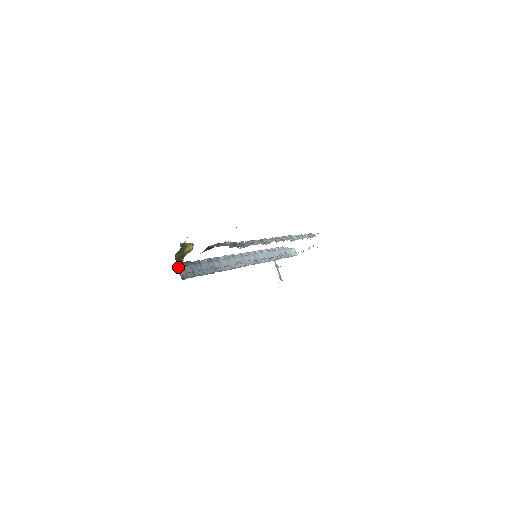
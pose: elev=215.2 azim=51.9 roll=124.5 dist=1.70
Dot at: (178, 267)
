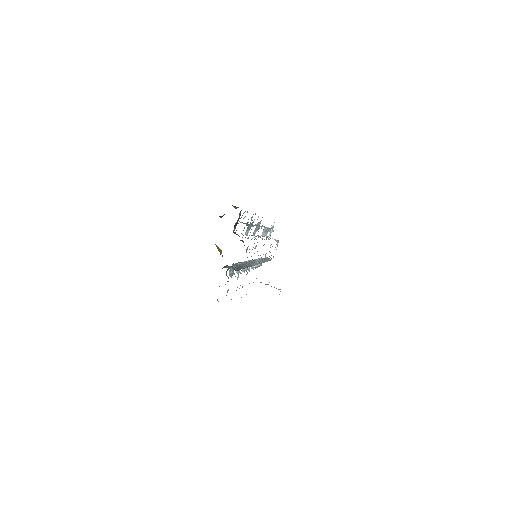
Dot at: occluded
